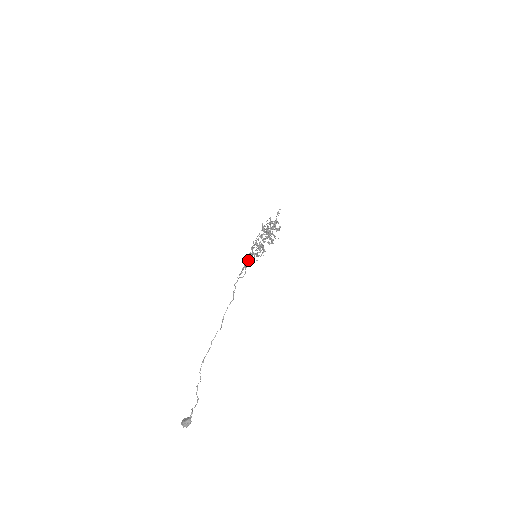
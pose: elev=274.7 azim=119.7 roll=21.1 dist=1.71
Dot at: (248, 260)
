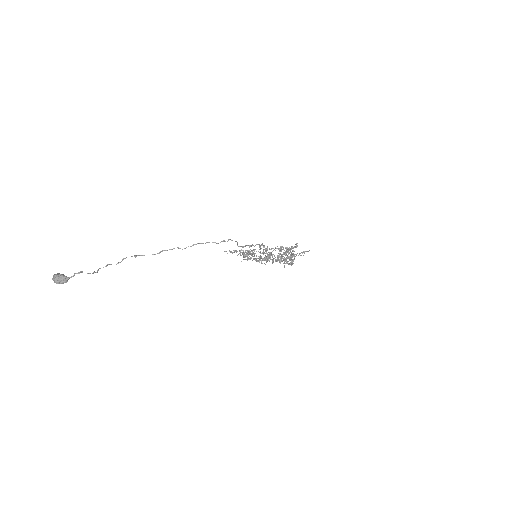
Dot at: (253, 245)
